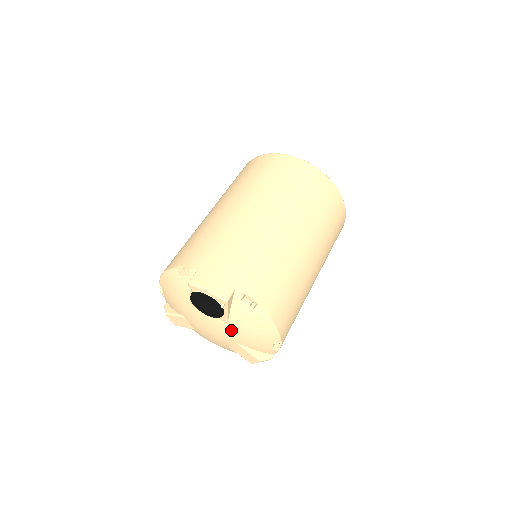
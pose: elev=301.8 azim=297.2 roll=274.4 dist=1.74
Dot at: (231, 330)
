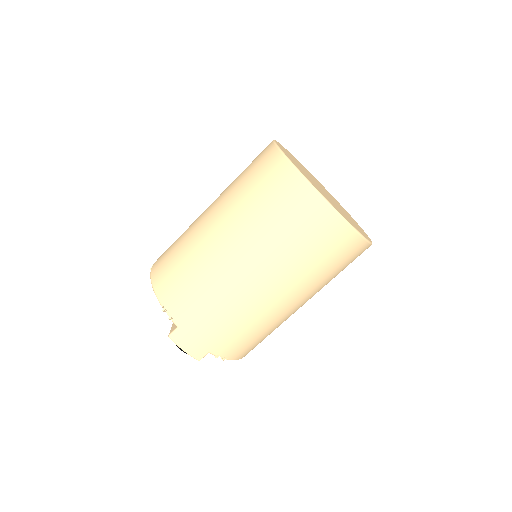
Dot at: occluded
